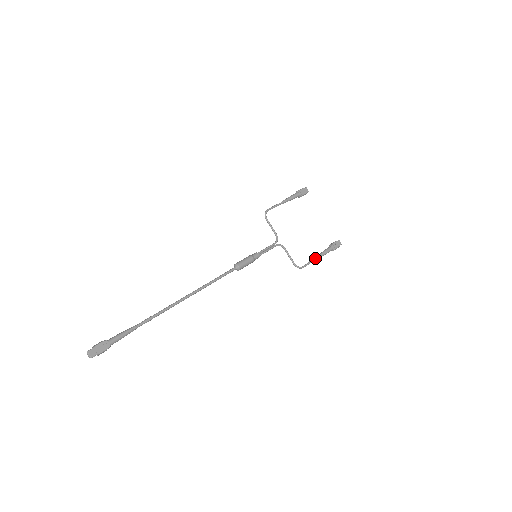
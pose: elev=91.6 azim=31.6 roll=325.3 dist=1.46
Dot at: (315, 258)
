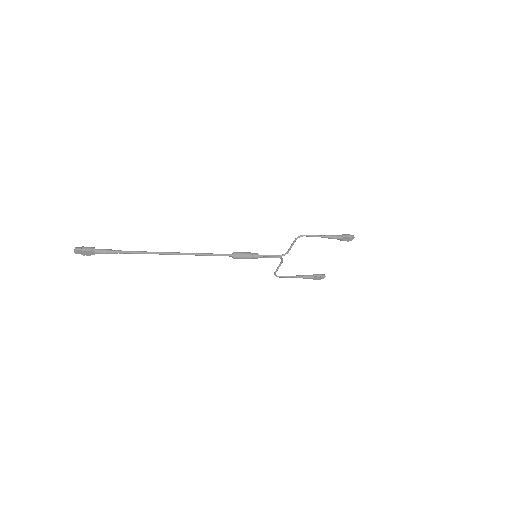
Dot at: (294, 277)
